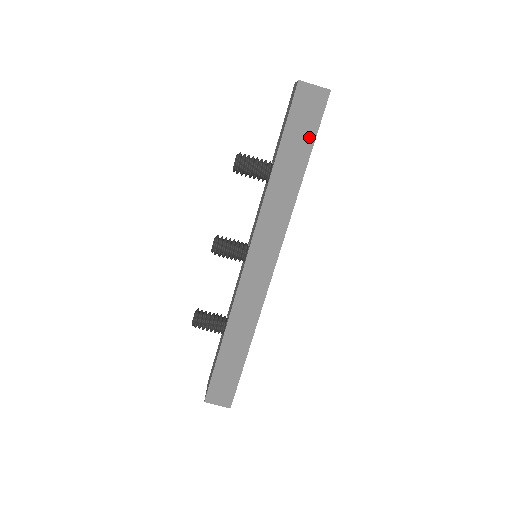
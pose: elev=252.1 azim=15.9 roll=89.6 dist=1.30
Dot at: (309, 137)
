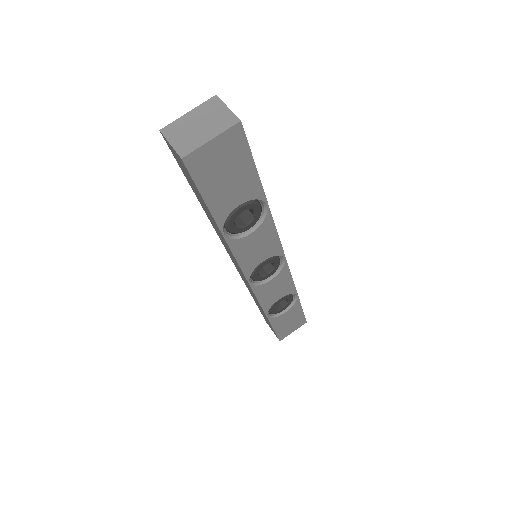
Dot at: (200, 196)
